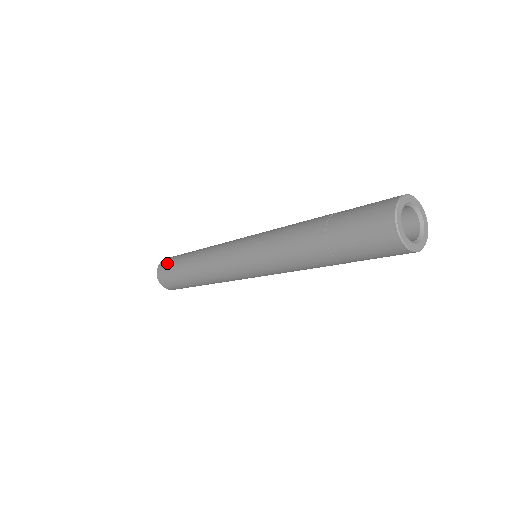
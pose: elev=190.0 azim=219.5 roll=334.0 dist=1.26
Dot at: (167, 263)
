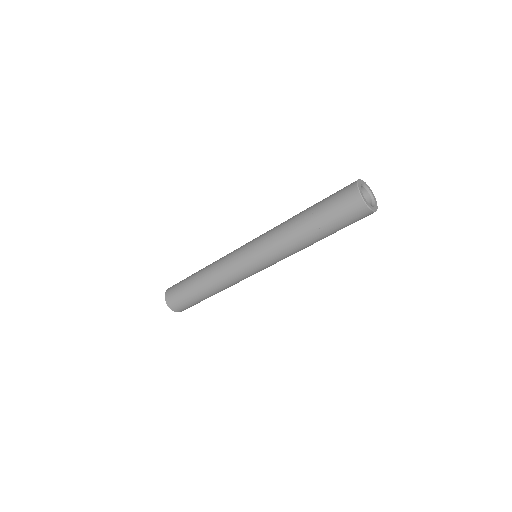
Dot at: (175, 297)
